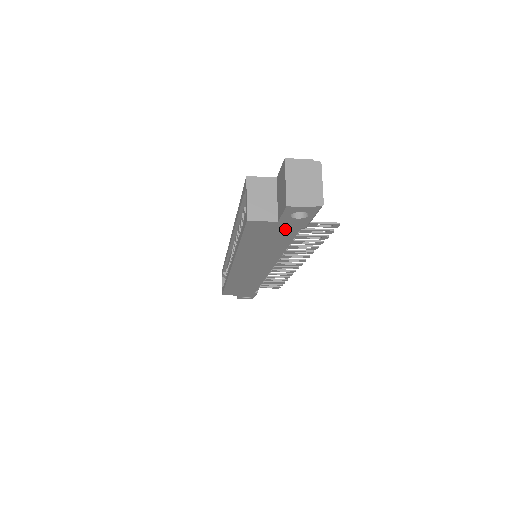
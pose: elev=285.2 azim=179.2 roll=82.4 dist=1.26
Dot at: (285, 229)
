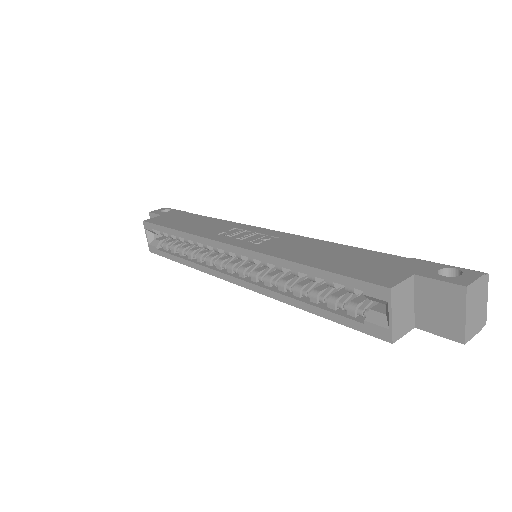
Dot at: occluded
